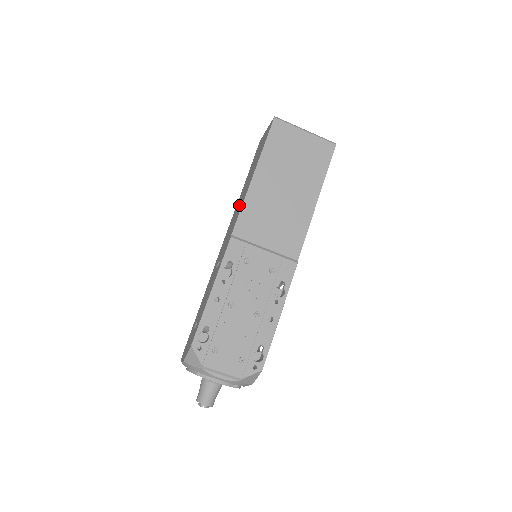
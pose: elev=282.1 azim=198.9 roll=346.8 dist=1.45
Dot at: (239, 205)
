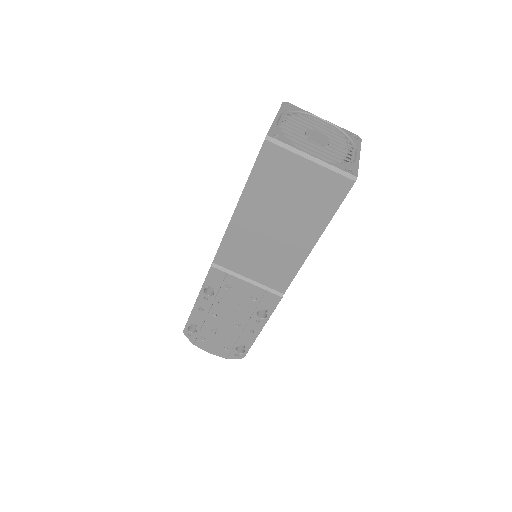
Dot at: occluded
